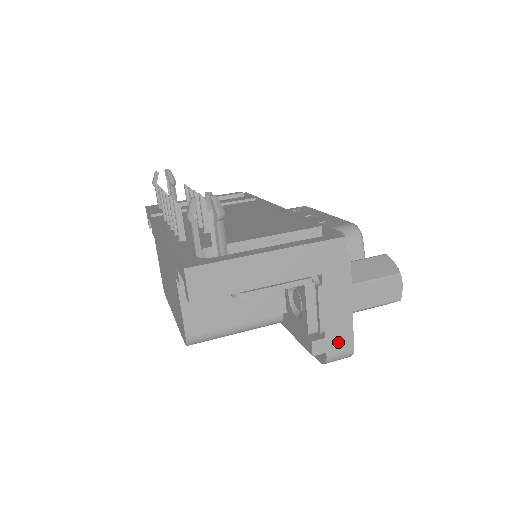
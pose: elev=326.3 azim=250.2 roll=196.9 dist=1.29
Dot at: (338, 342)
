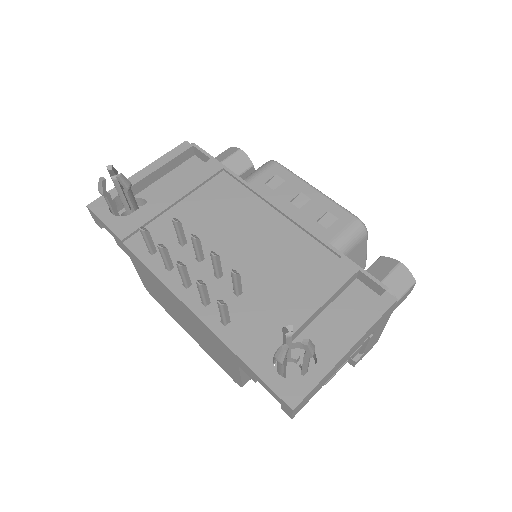
Dot at: (370, 348)
